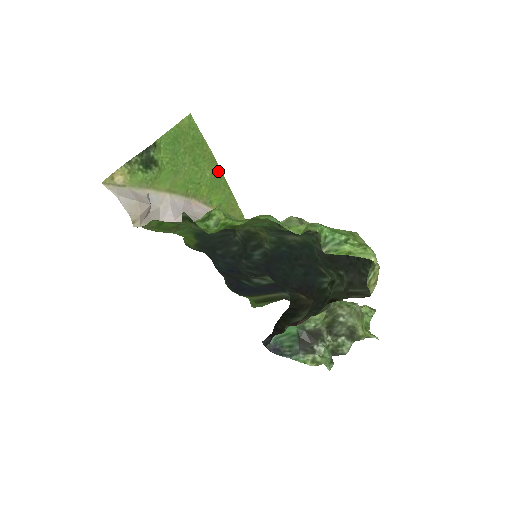
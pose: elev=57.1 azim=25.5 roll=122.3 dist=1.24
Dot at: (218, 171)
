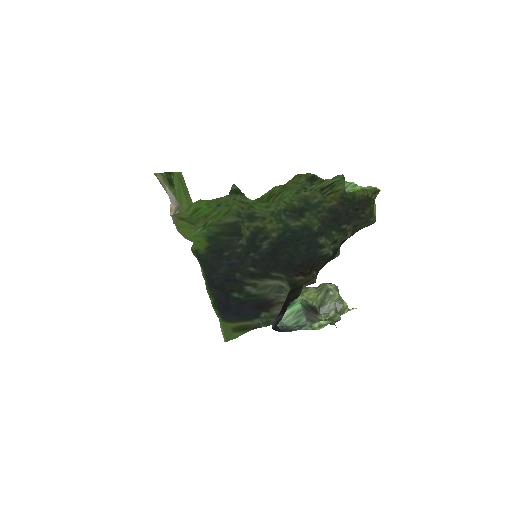
Dot at: occluded
